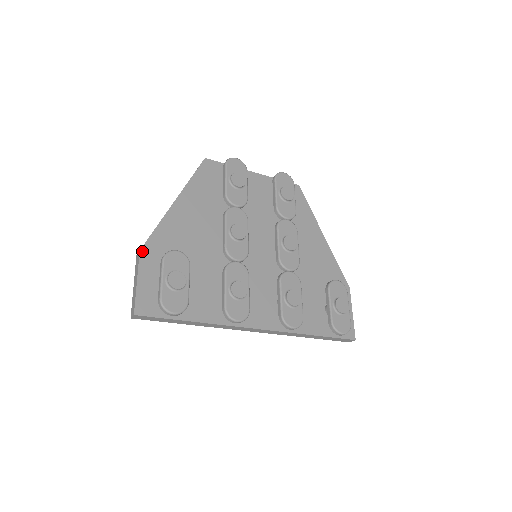
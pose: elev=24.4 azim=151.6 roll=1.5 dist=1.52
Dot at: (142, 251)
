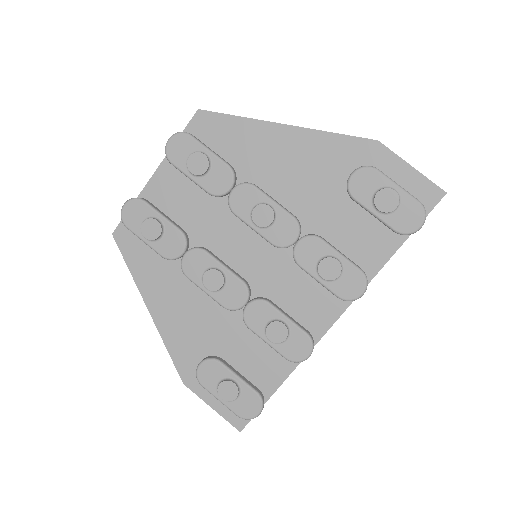
Dot at: (185, 382)
